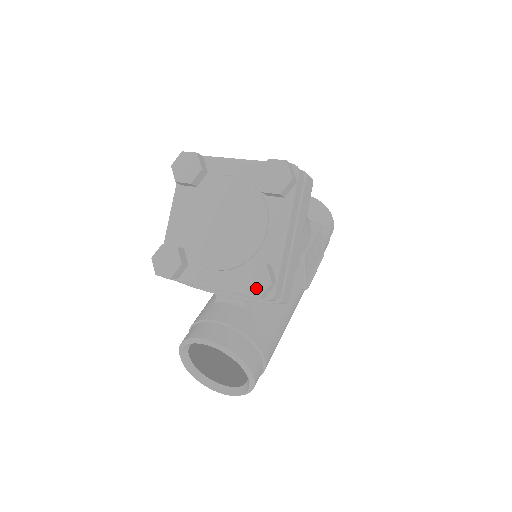
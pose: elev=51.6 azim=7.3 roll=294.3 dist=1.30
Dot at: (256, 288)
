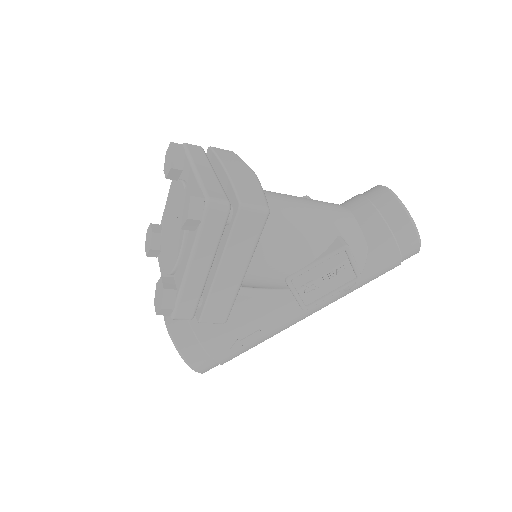
Dot at: (157, 305)
